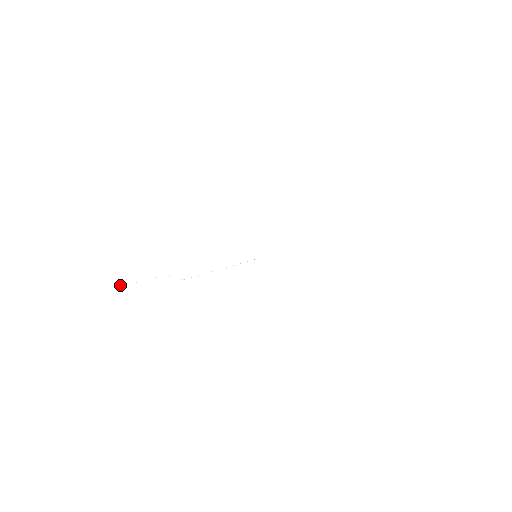
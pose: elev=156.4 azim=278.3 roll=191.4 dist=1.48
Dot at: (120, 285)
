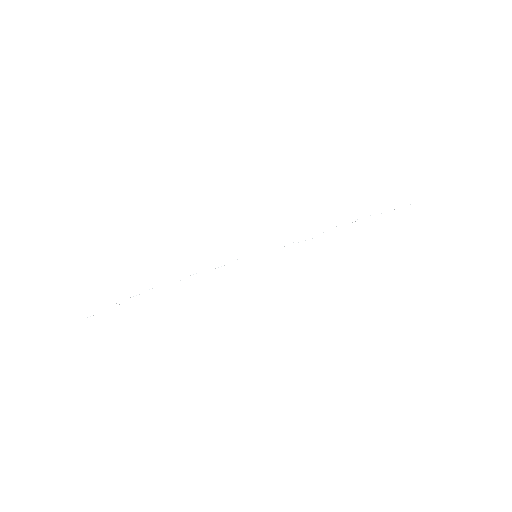
Dot at: occluded
